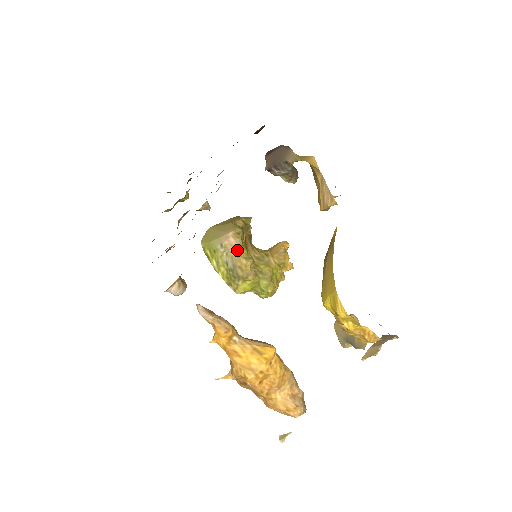
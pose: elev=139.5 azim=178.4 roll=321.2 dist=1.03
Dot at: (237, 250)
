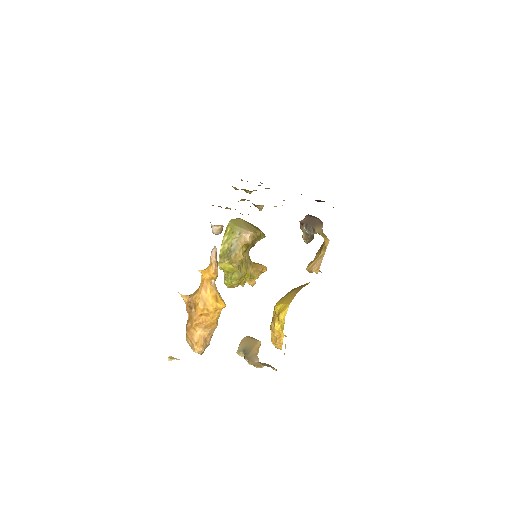
Dot at: (244, 244)
